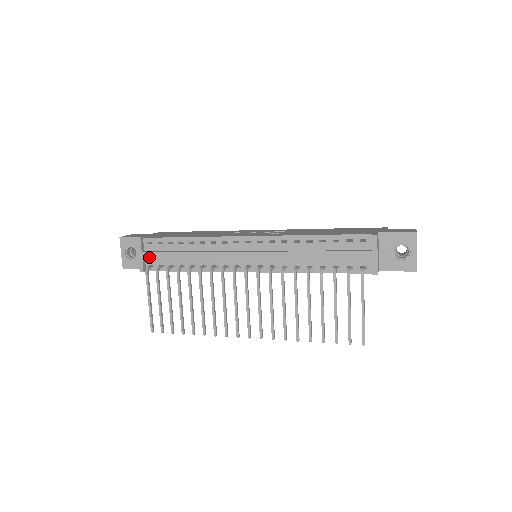
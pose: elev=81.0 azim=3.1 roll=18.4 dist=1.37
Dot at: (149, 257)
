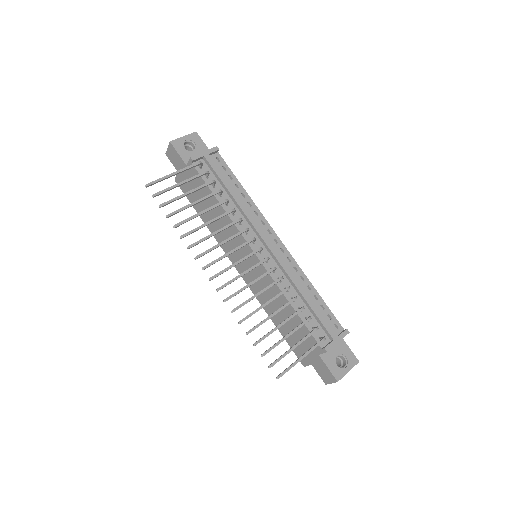
Dot at: (210, 162)
